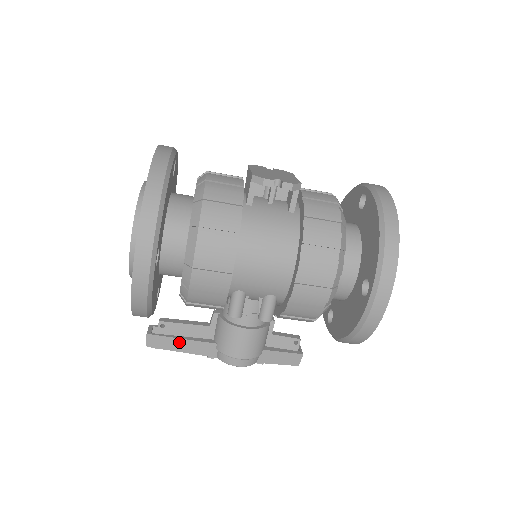
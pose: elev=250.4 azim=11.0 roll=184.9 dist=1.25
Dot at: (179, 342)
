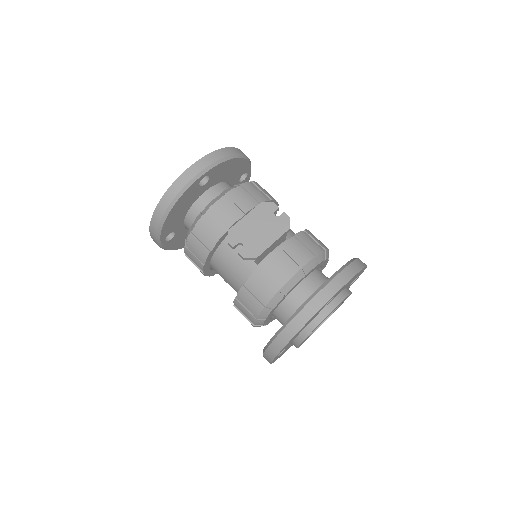
Dot at: occluded
